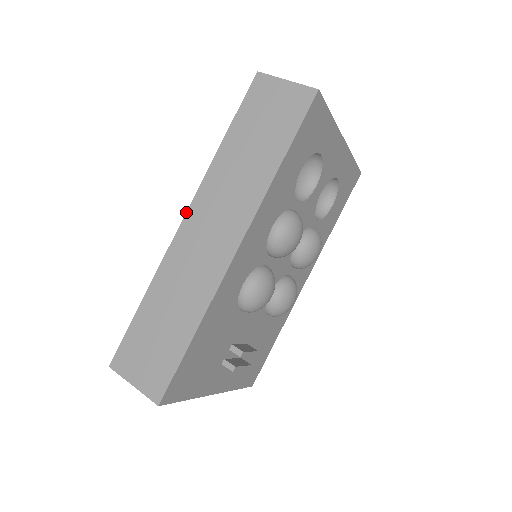
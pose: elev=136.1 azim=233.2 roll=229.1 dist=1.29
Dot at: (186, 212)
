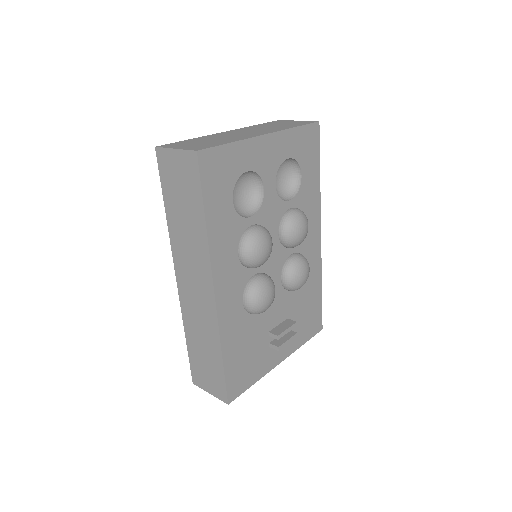
Dot at: (175, 273)
